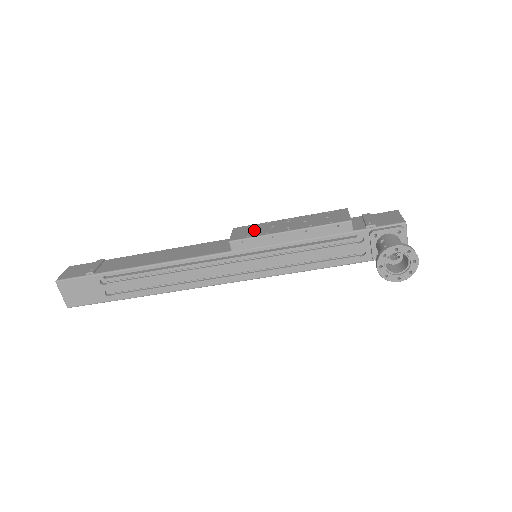
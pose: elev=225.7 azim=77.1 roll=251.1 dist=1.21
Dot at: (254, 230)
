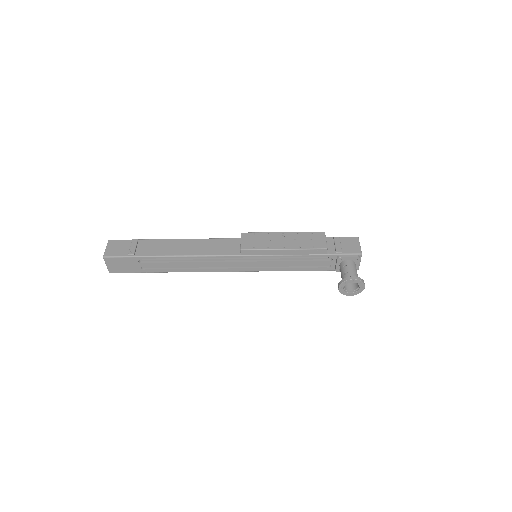
Dot at: (258, 241)
